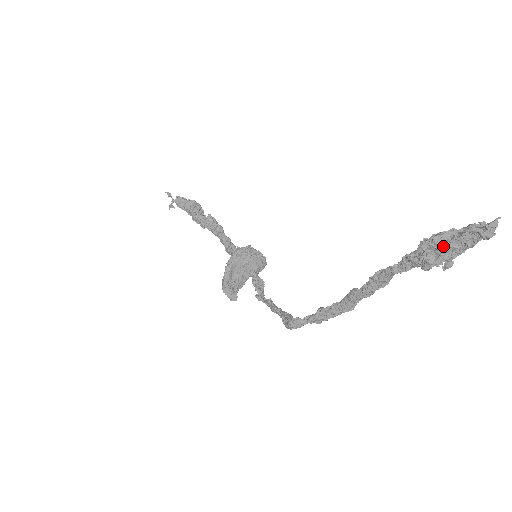
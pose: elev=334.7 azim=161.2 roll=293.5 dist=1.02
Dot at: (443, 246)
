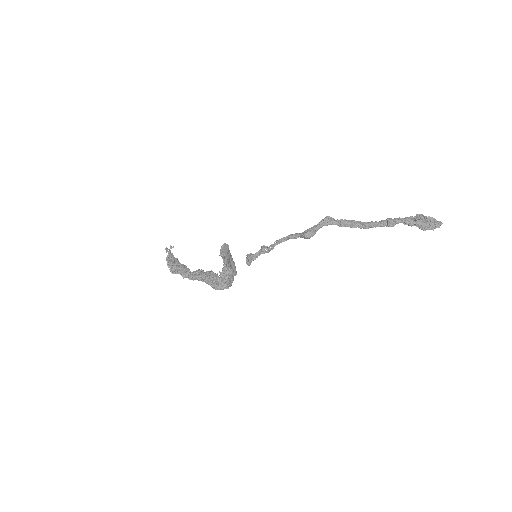
Dot at: (425, 217)
